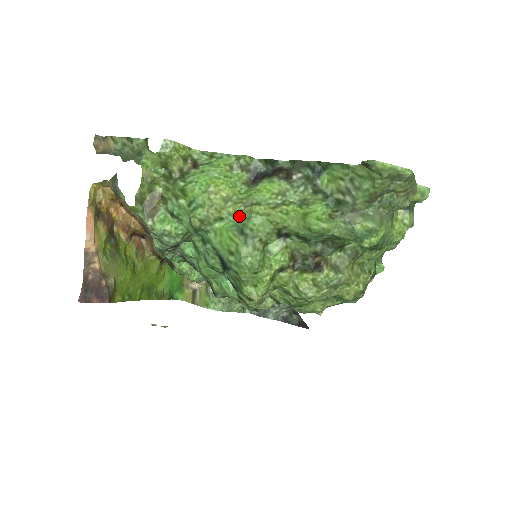
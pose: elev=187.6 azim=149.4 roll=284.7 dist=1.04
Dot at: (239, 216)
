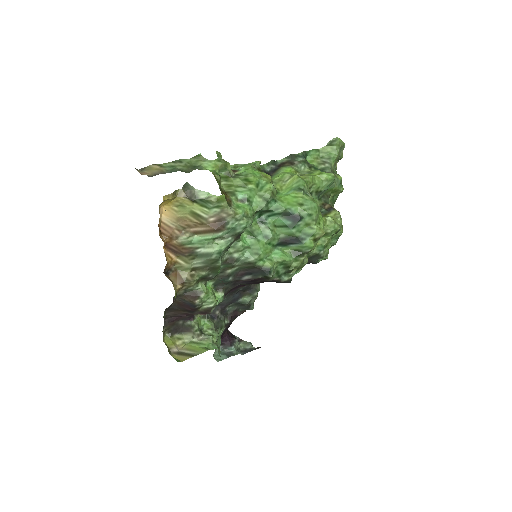
Dot at: (285, 188)
